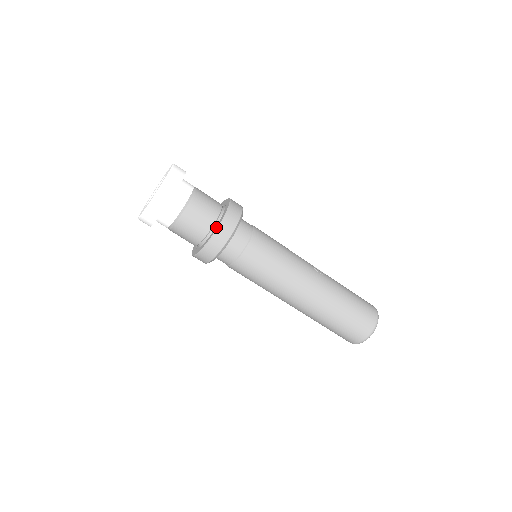
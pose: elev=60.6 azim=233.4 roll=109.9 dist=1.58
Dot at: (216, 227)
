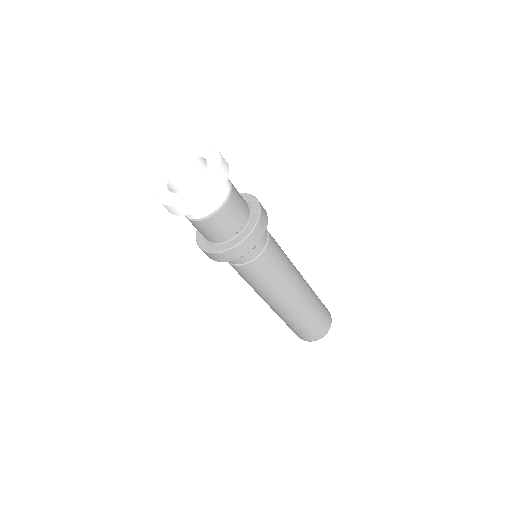
Dot at: (228, 245)
